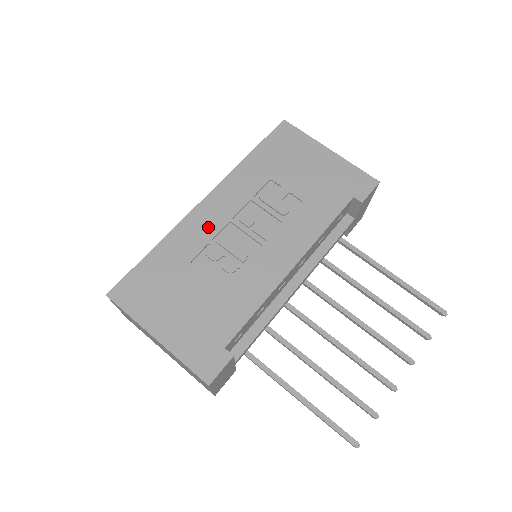
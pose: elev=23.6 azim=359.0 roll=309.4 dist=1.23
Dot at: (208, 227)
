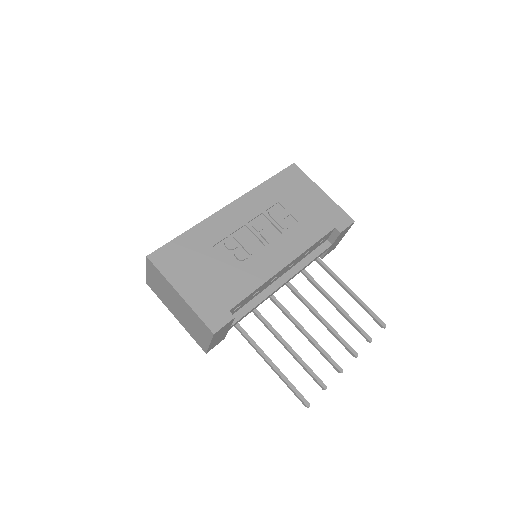
Dot at: (229, 225)
